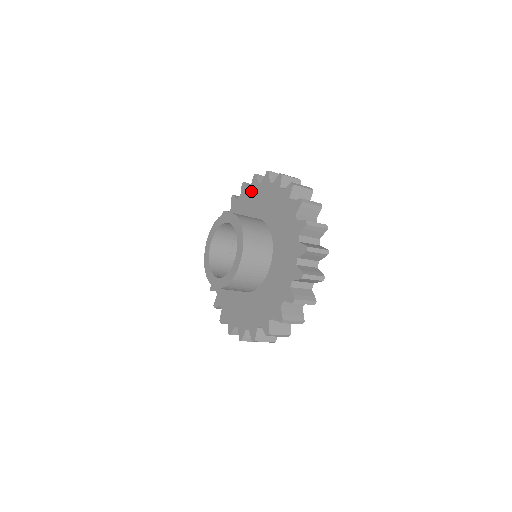
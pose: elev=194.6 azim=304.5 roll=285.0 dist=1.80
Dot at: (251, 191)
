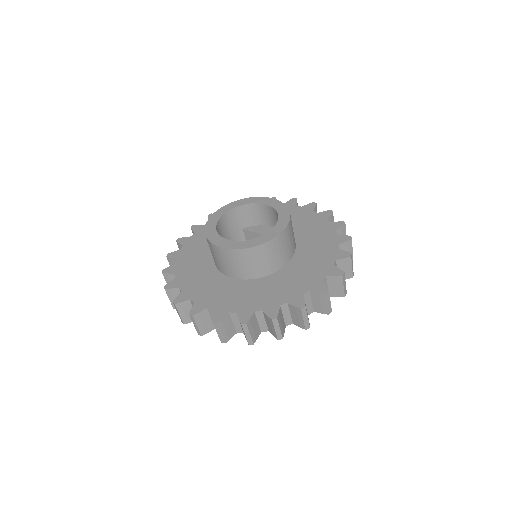
Dot at: occluded
